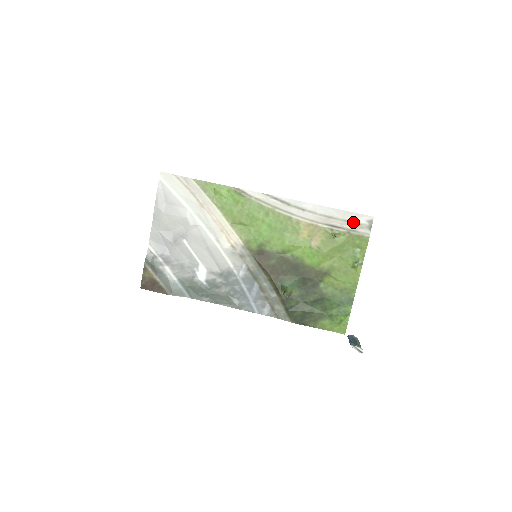
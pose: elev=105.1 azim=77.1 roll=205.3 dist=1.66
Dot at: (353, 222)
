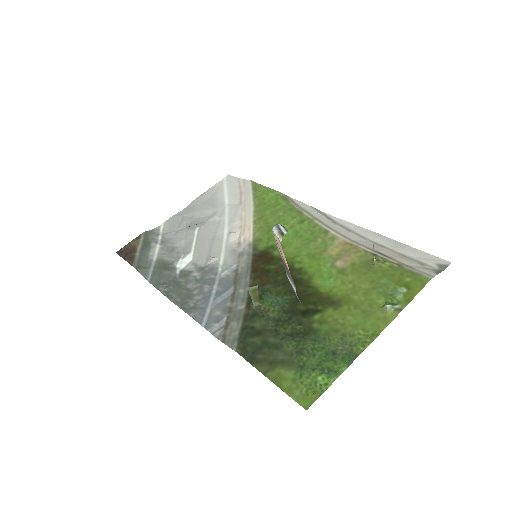
Dot at: (413, 259)
